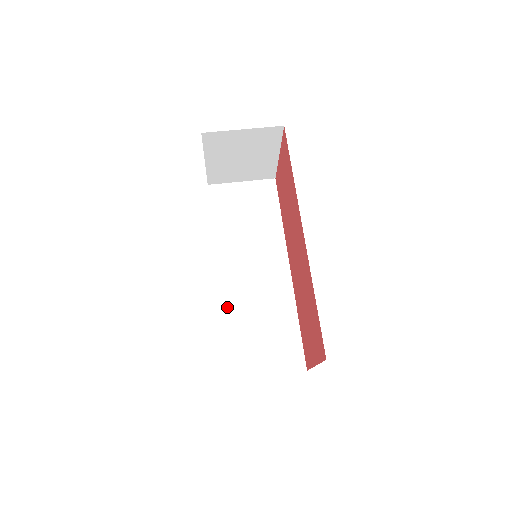
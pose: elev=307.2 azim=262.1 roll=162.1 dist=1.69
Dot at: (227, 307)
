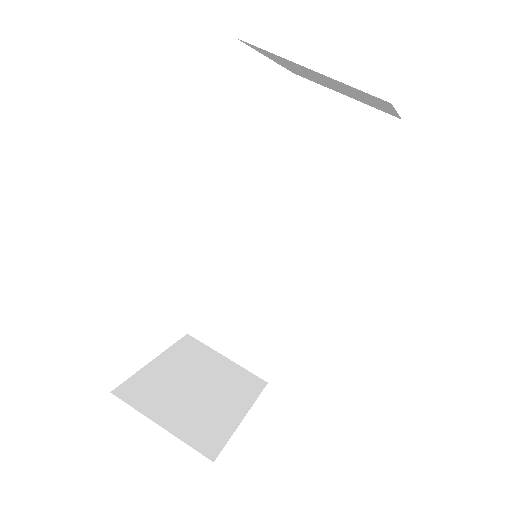
Dot at: (225, 262)
